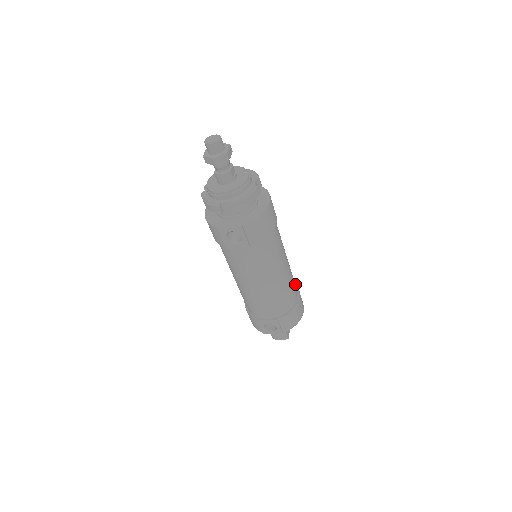
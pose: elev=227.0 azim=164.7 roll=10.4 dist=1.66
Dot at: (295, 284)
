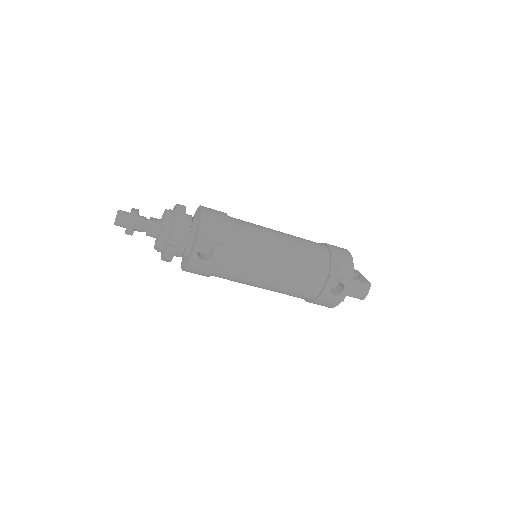
Dot at: occluded
